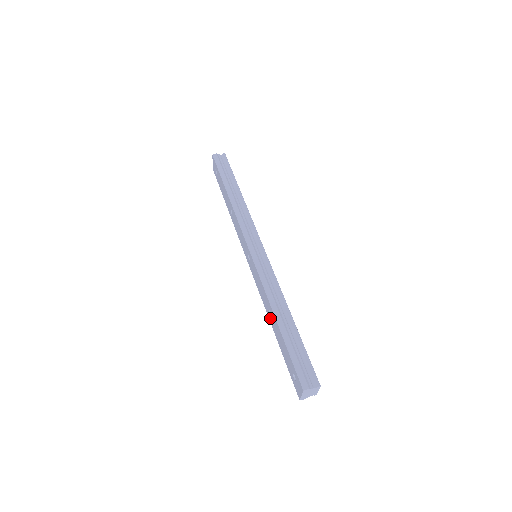
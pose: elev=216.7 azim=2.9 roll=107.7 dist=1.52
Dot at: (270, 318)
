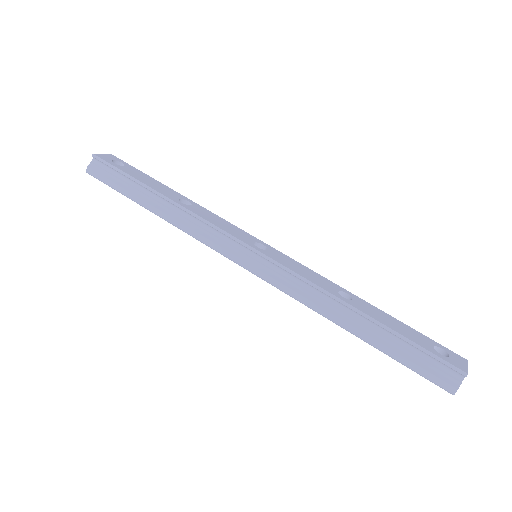
Dot at: occluded
